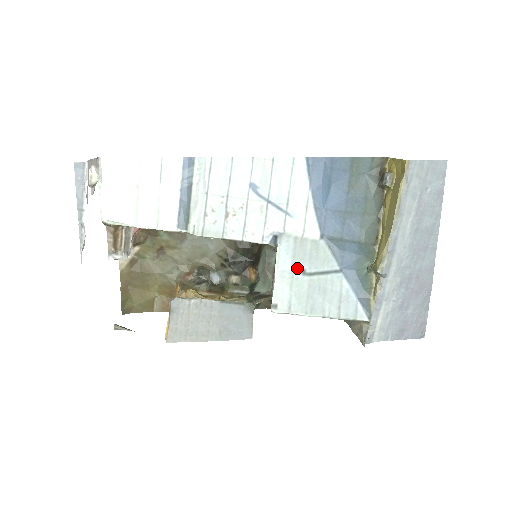
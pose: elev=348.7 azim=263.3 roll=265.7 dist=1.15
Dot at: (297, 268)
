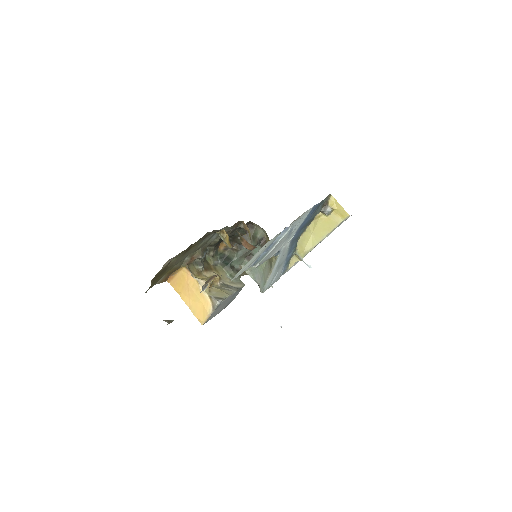
Dot at: occluded
